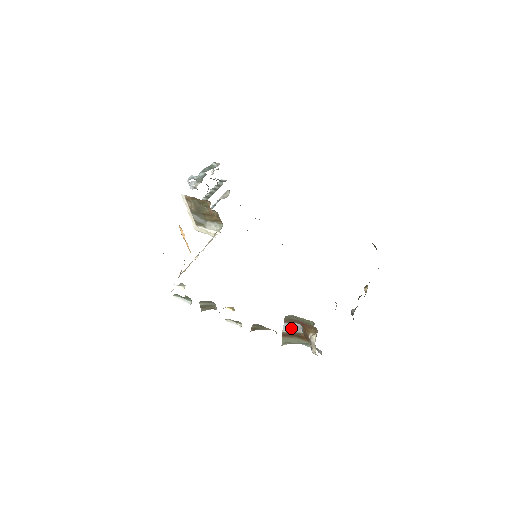
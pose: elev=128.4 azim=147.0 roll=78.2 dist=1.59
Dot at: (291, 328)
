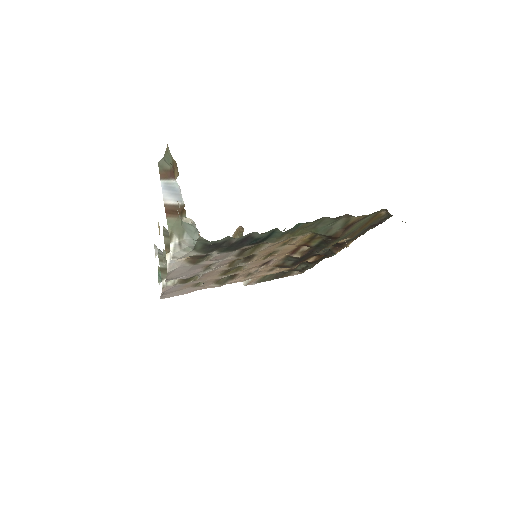
Dot at: (171, 194)
